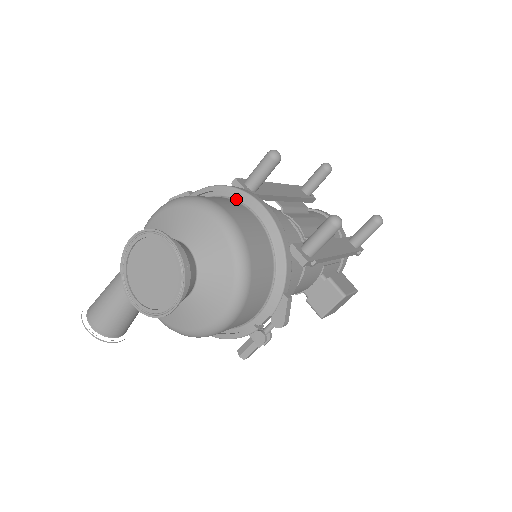
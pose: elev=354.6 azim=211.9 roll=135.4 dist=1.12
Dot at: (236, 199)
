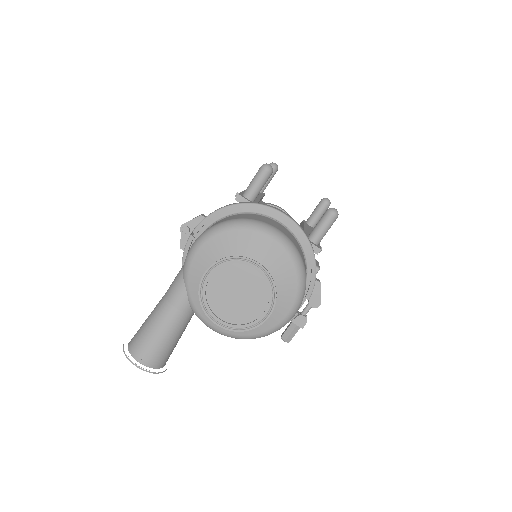
Dot at: (256, 213)
